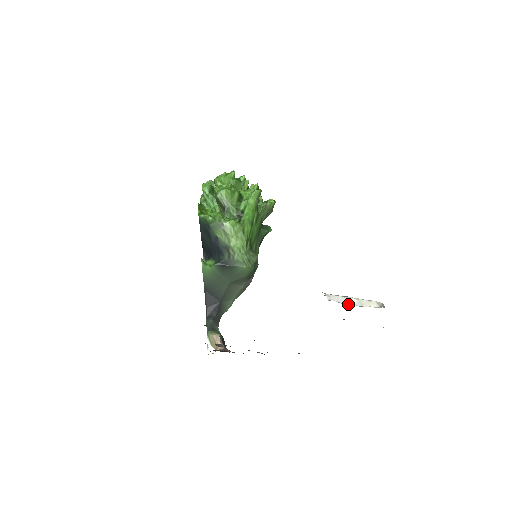
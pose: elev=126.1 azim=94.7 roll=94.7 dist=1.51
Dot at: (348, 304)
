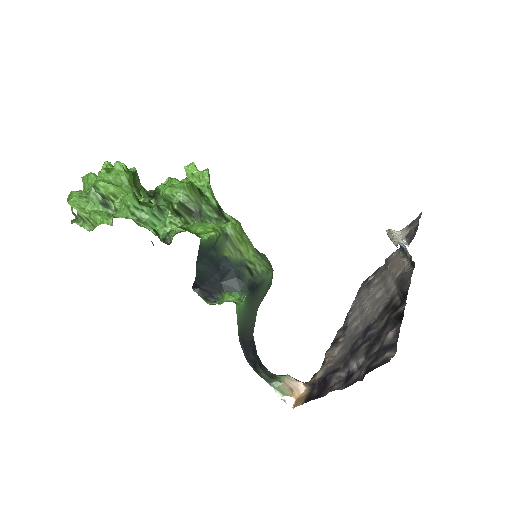
Dot at: (406, 242)
